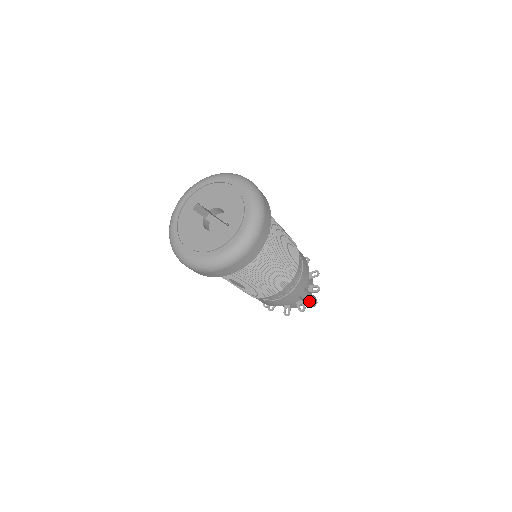
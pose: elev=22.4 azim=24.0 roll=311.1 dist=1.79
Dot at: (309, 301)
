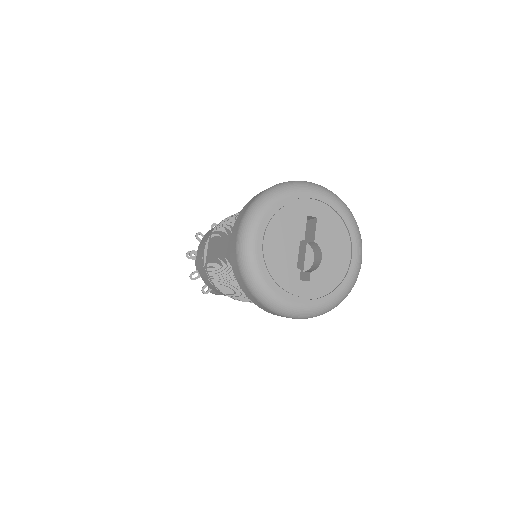
Dot at: occluded
